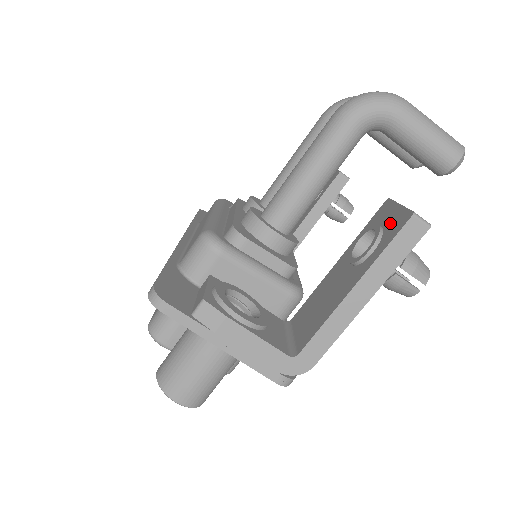
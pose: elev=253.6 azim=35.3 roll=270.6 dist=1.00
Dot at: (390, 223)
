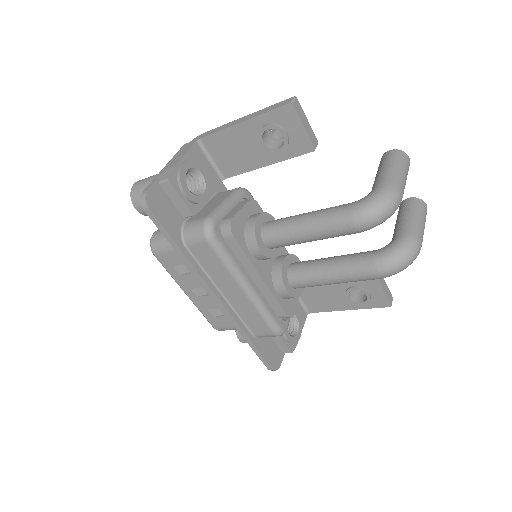
Dot at: (376, 298)
